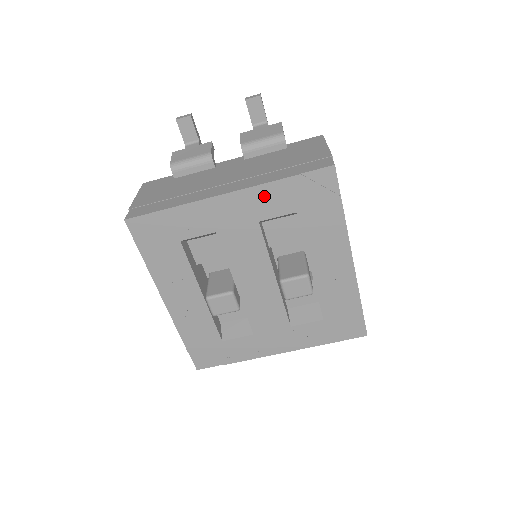
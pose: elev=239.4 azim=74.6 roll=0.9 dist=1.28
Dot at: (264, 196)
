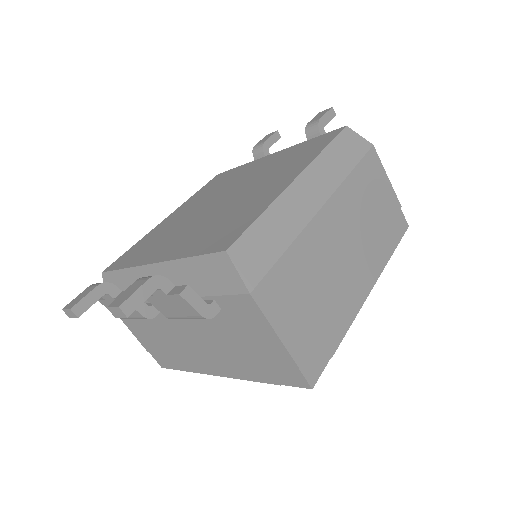
Dot at: occluded
